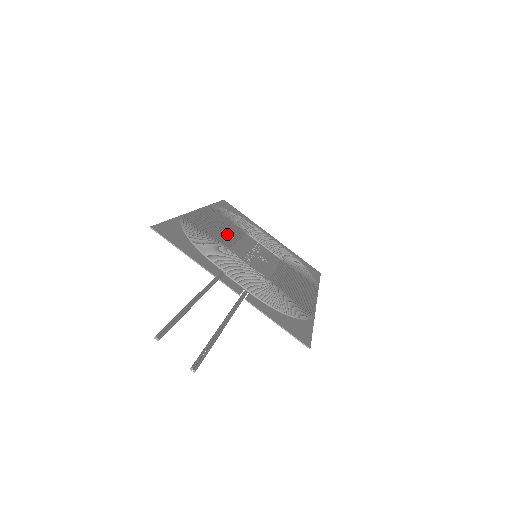
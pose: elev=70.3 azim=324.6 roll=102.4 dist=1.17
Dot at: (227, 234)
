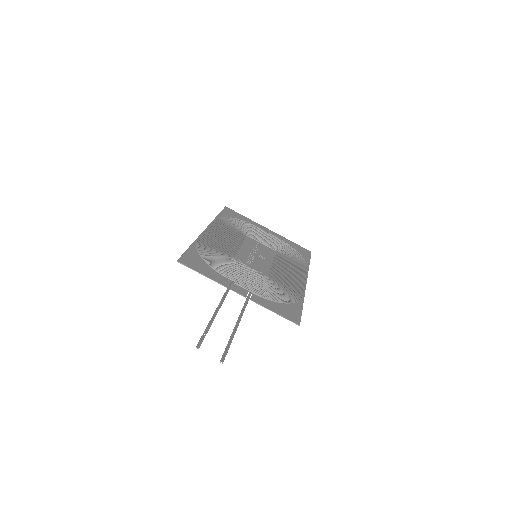
Dot at: (232, 244)
